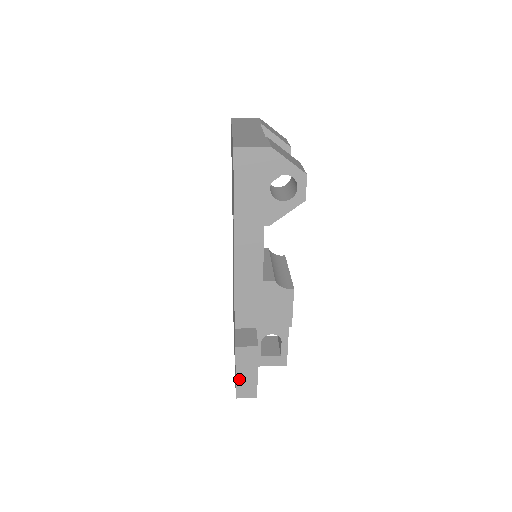
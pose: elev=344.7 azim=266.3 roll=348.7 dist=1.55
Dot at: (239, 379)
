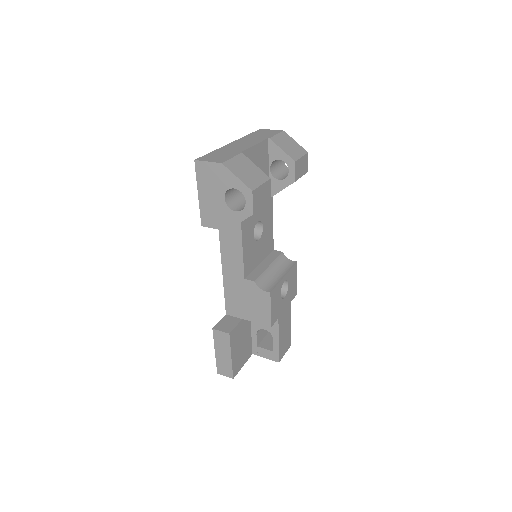
Dot at: (218, 357)
